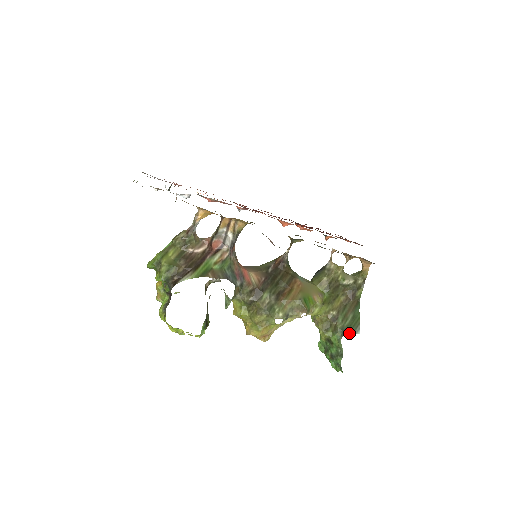
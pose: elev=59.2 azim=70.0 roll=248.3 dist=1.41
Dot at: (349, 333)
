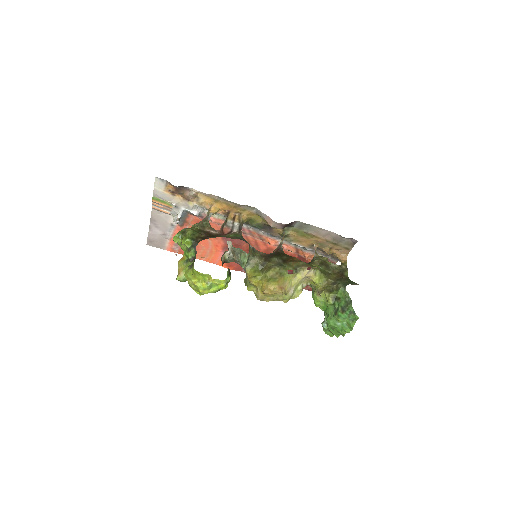
Dot at: occluded
